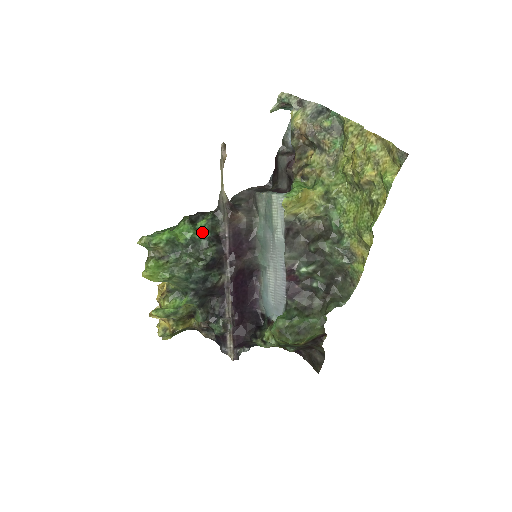
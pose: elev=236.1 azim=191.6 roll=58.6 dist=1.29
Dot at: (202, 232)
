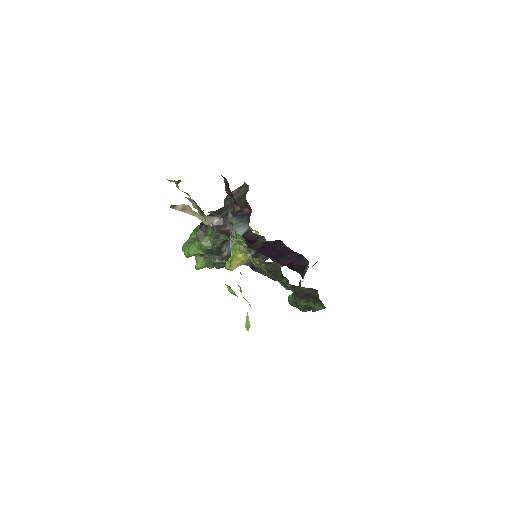
Dot at: (212, 242)
